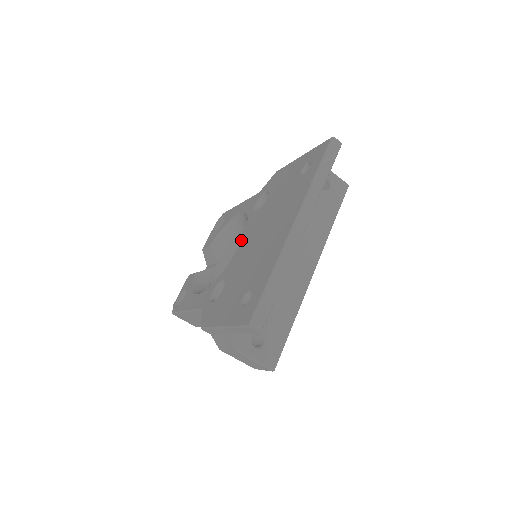
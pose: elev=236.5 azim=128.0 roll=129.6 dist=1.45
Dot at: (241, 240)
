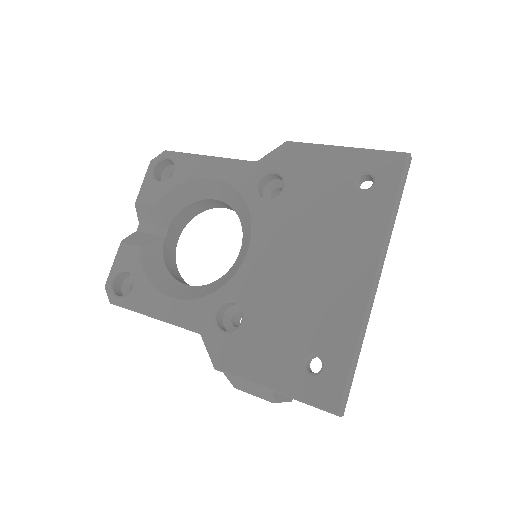
Dot at: (249, 243)
